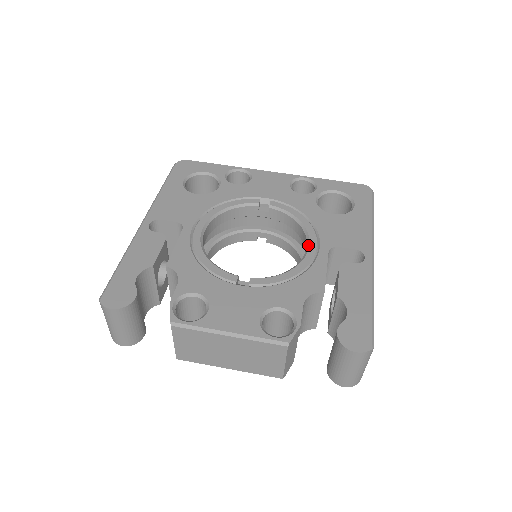
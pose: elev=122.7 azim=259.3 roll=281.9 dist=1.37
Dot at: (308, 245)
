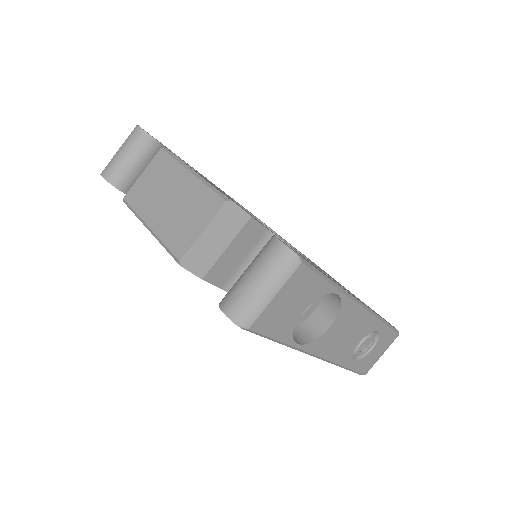
Dot at: occluded
